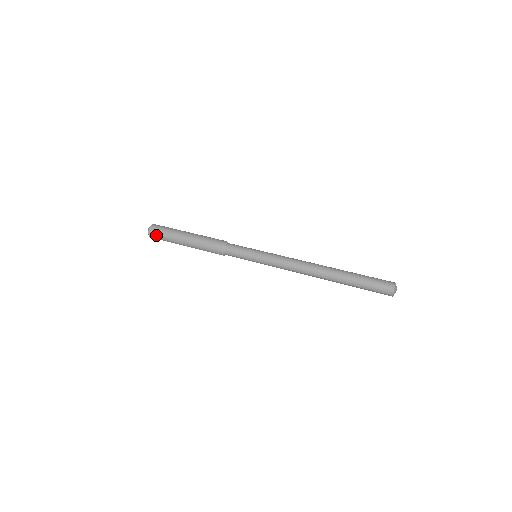
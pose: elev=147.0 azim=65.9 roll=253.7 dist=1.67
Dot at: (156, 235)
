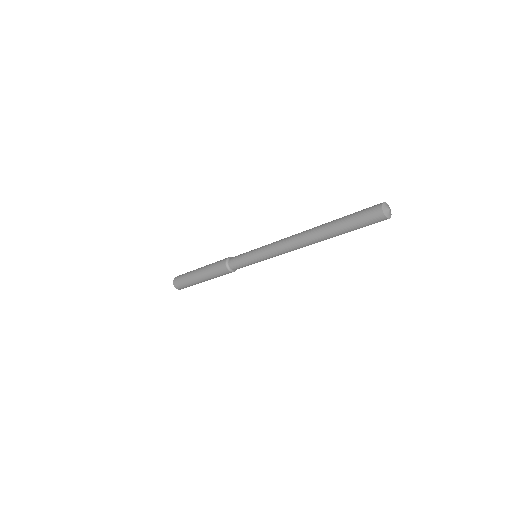
Dot at: (180, 285)
